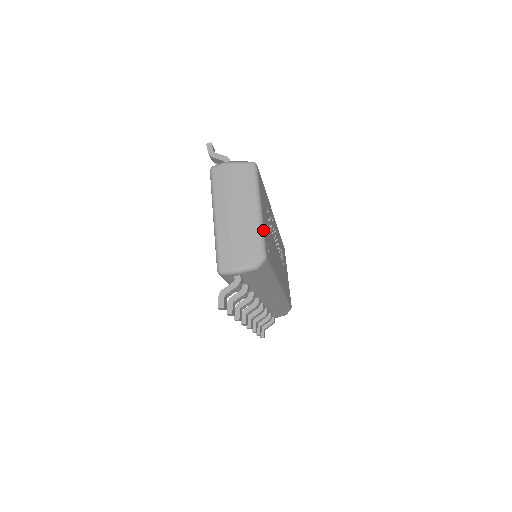
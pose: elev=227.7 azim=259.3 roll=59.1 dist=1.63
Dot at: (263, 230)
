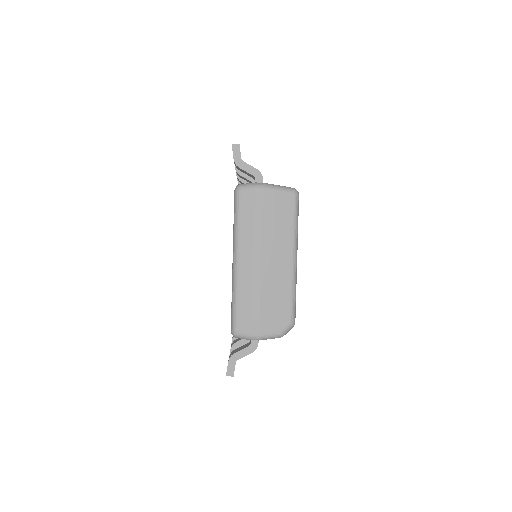
Dot at: occluded
